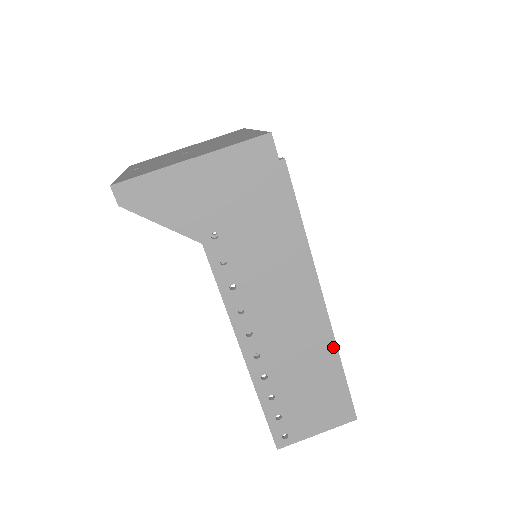
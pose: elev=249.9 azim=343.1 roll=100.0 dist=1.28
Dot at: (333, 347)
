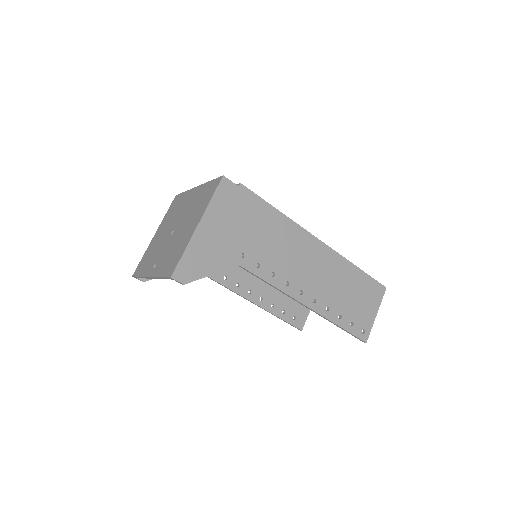
Dot at: (344, 260)
